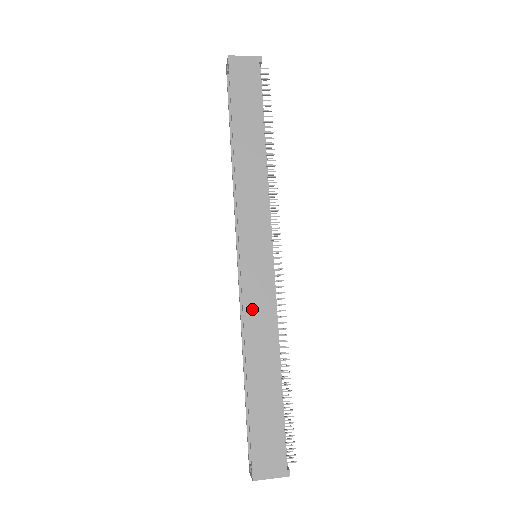
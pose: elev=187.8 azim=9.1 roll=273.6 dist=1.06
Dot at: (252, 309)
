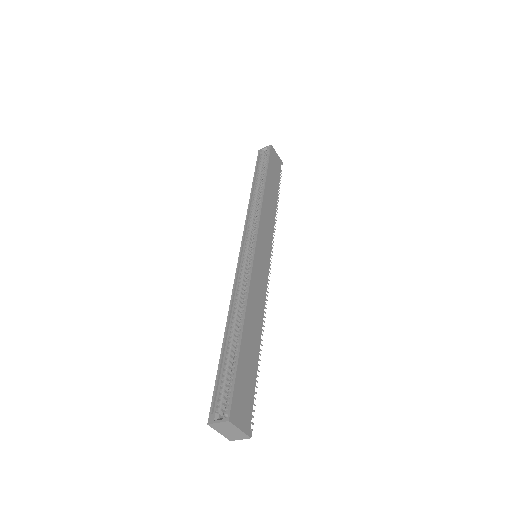
Dot at: (255, 283)
